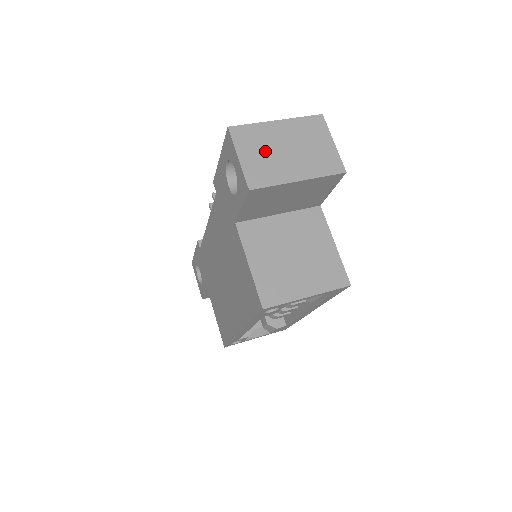
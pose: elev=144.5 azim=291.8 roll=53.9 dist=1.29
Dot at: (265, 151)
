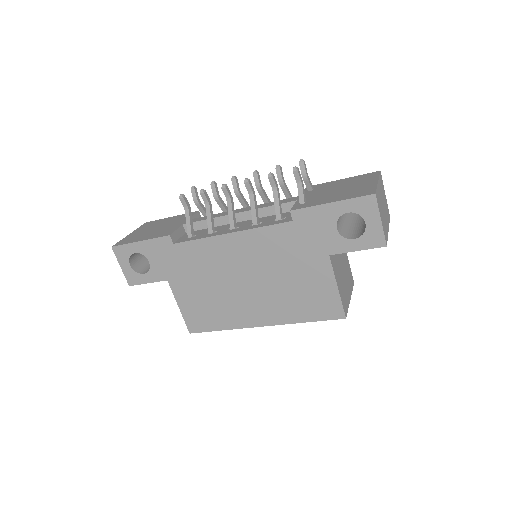
Dot at: (382, 211)
